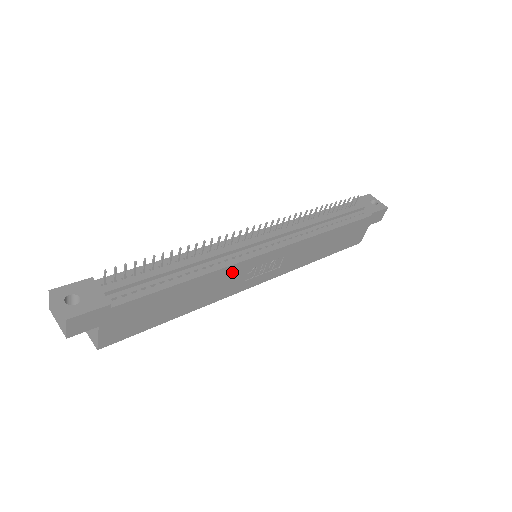
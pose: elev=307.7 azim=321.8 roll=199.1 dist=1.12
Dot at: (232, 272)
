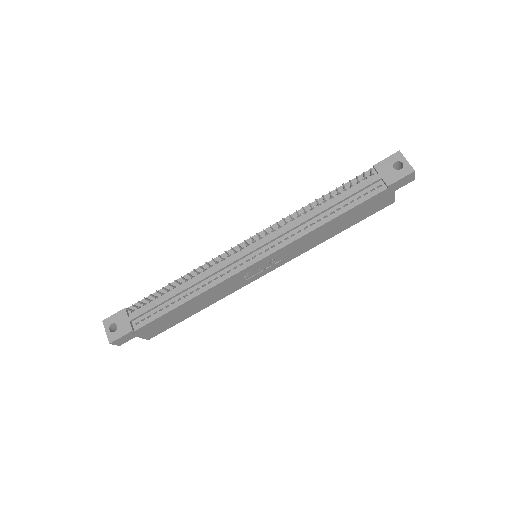
Dot at: (225, 284)
